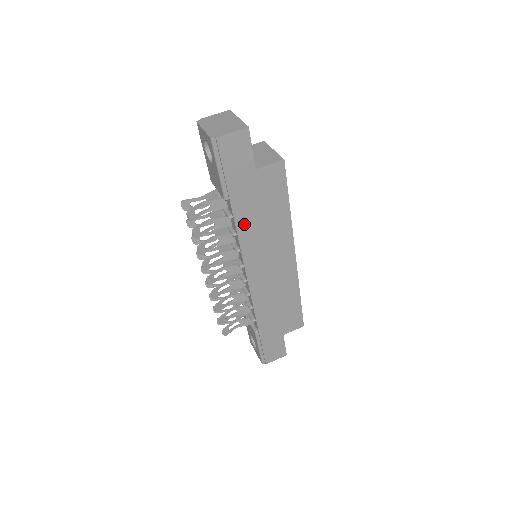
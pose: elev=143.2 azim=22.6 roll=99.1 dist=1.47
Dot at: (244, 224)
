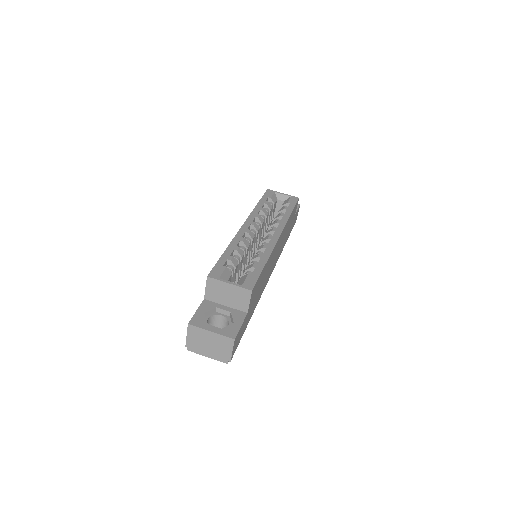
Dot at: (258, 299)
